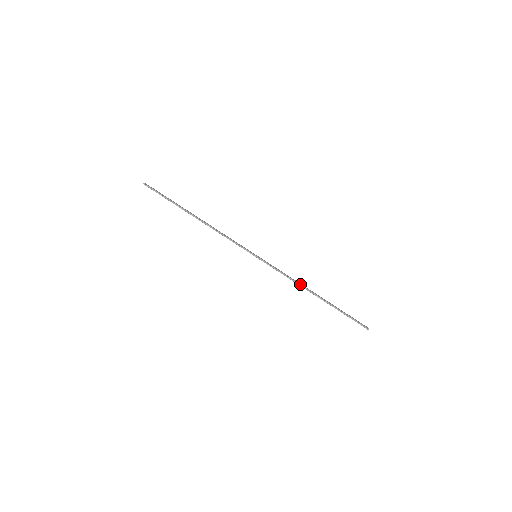
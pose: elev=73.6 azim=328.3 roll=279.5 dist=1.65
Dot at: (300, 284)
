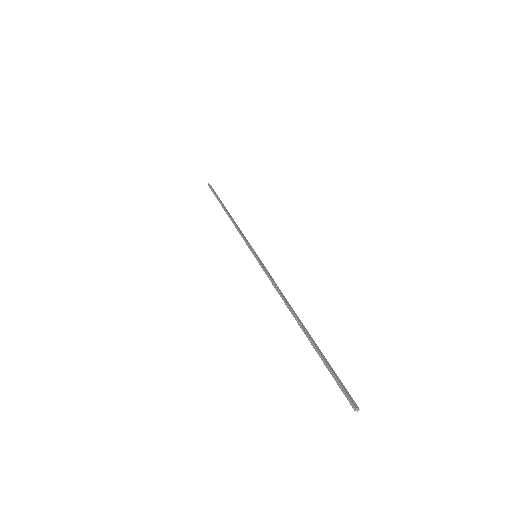
Dot at: (284, 298)
